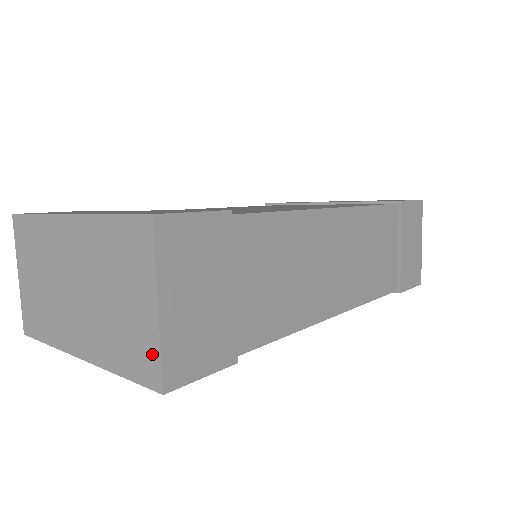
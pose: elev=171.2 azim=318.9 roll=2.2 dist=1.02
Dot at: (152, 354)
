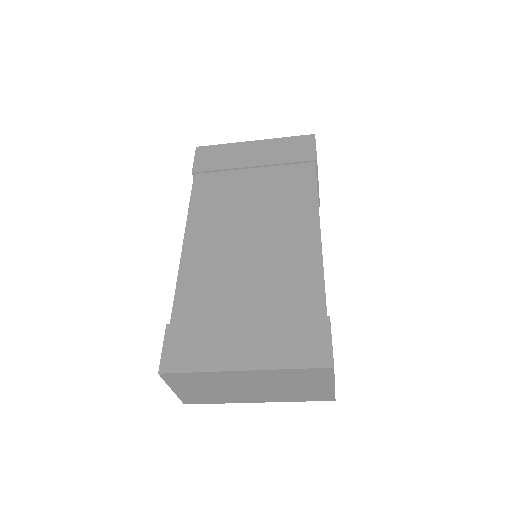
Dot at: (328, 395)
